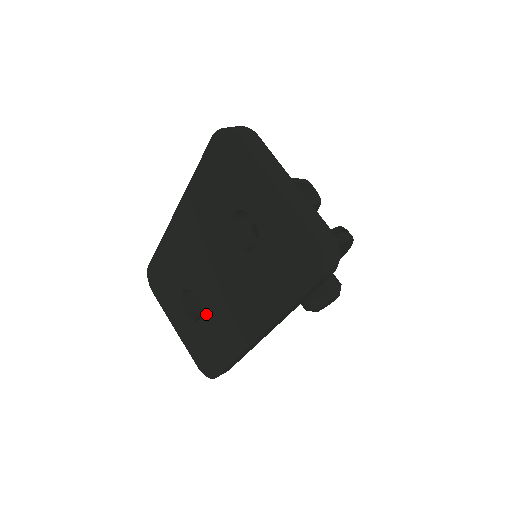
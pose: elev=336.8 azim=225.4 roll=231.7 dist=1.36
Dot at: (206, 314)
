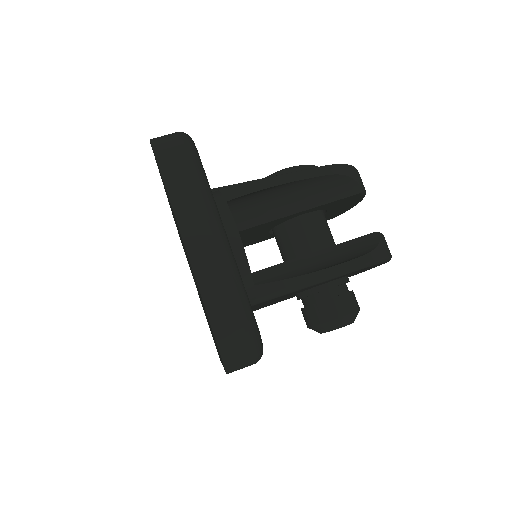
Dot at: occluded
